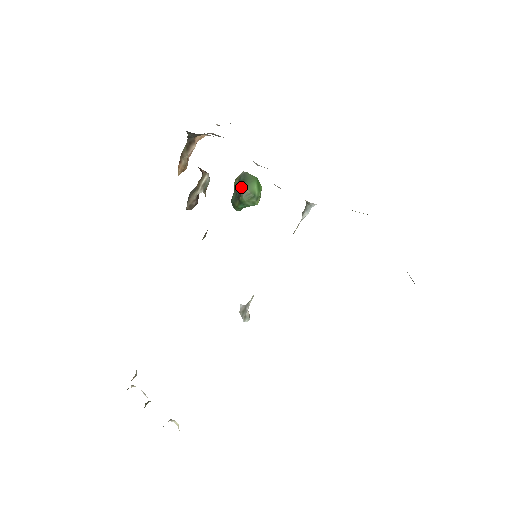
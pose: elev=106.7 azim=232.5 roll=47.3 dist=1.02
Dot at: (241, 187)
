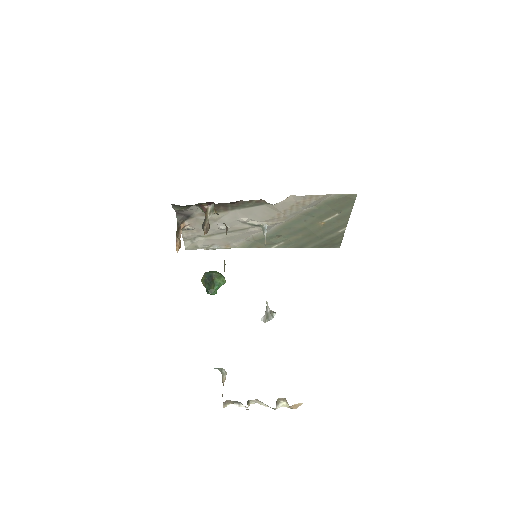
Dot at: (210, 276)
